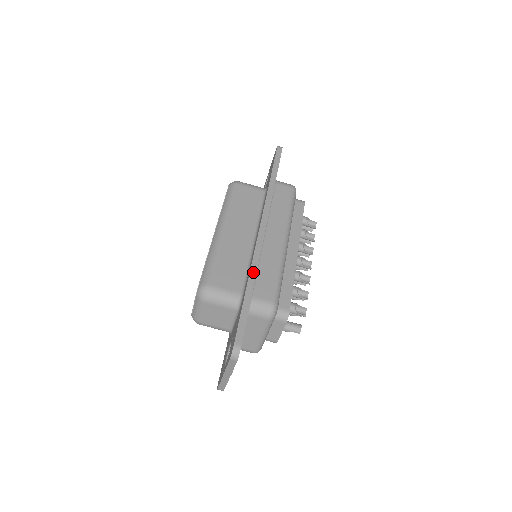
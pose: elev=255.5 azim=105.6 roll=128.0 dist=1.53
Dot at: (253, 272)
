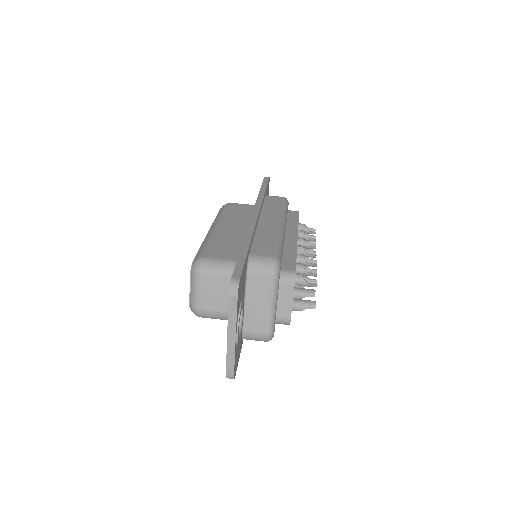
Dot at: (248, 236)
